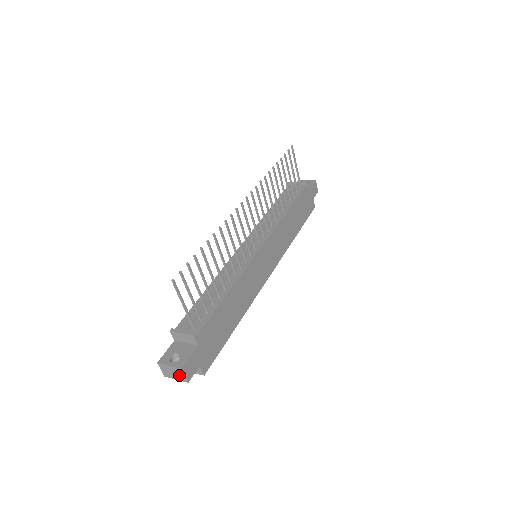
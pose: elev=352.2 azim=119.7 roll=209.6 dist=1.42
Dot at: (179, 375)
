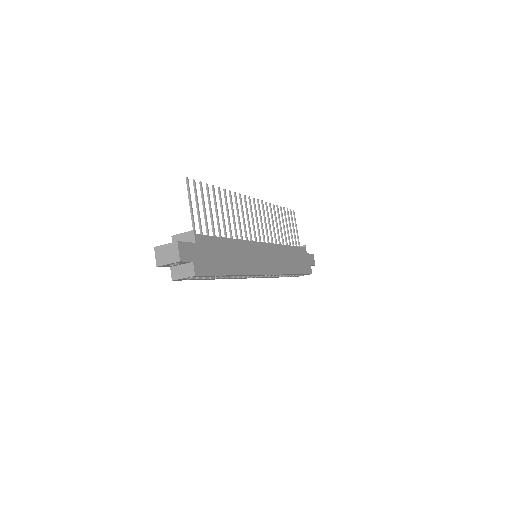
Dot at: (173, 254)
